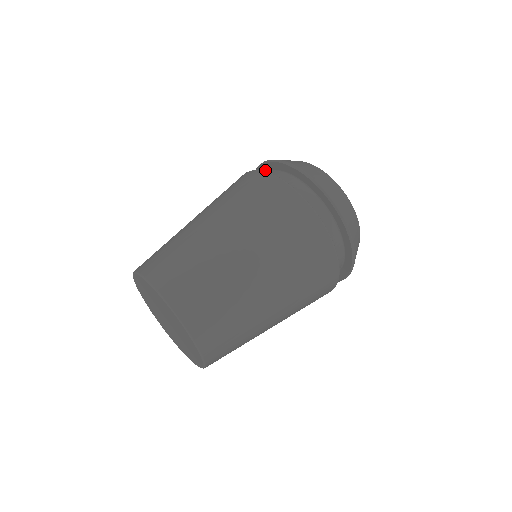
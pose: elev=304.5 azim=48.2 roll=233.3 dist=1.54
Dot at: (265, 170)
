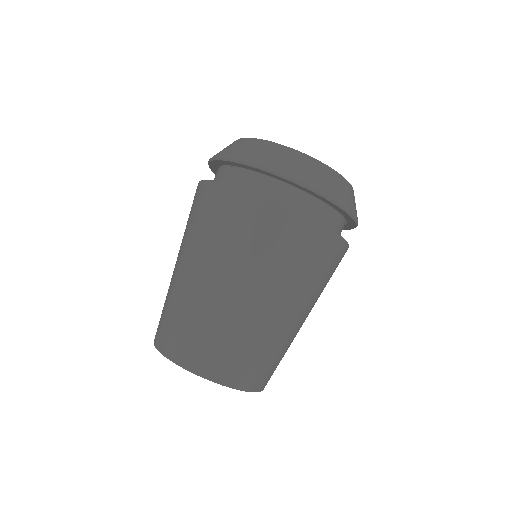
Dot at: (291, 184)
